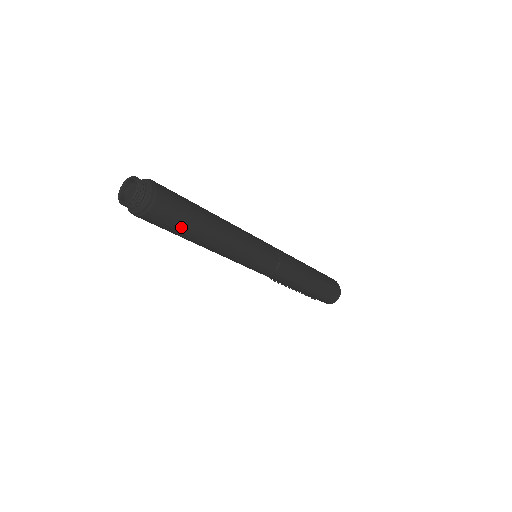
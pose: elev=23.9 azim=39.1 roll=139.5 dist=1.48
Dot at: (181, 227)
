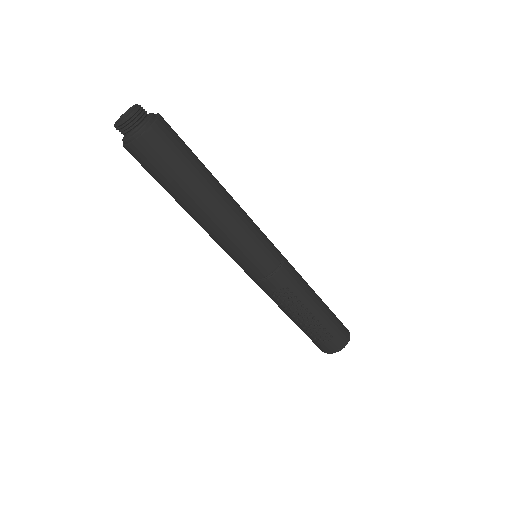
Dot at: (189, 154)
